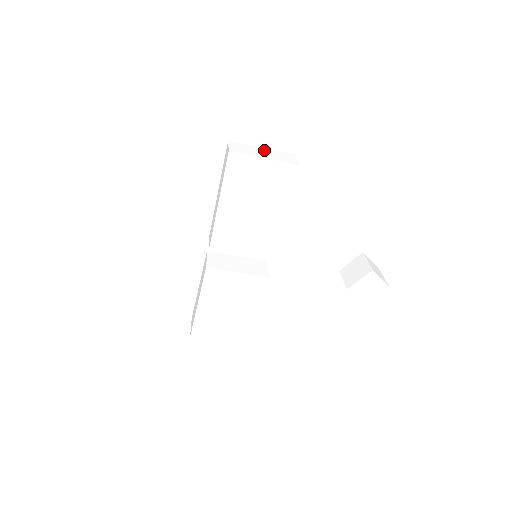
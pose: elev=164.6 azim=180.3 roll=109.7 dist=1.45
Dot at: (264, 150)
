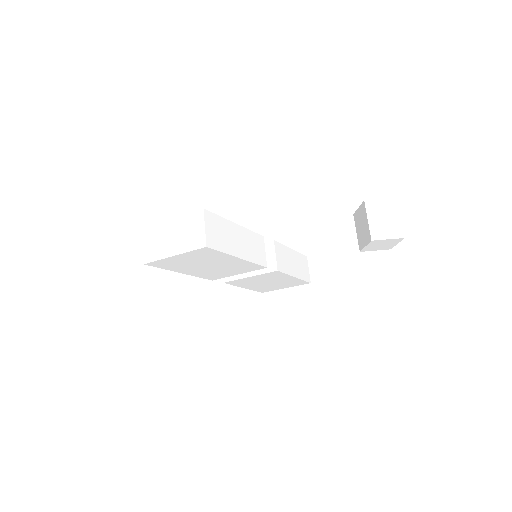
Dot at: (173, 227)
